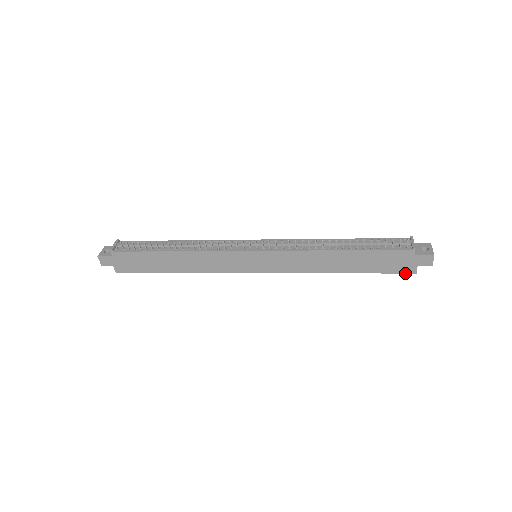
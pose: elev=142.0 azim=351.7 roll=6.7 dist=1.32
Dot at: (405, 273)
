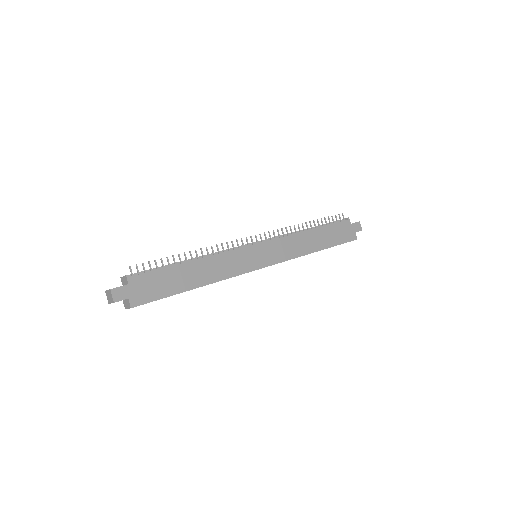
Dot at: occluded
